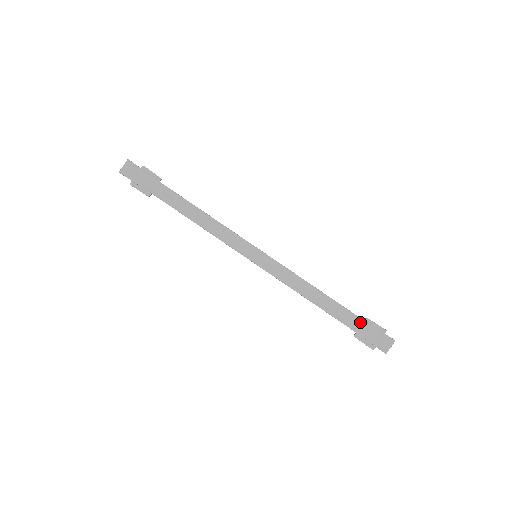
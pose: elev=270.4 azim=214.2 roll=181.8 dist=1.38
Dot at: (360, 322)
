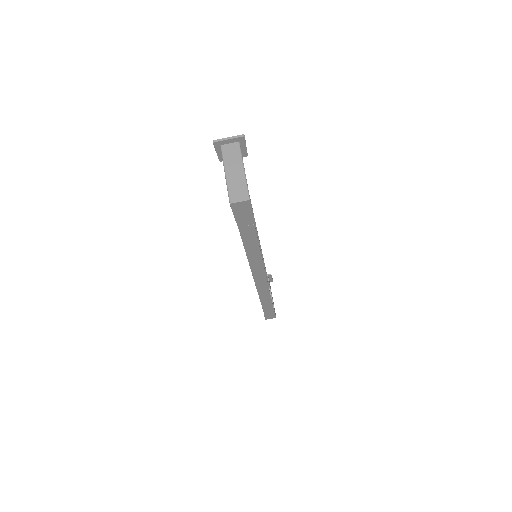
Dot at: (271, 310)
